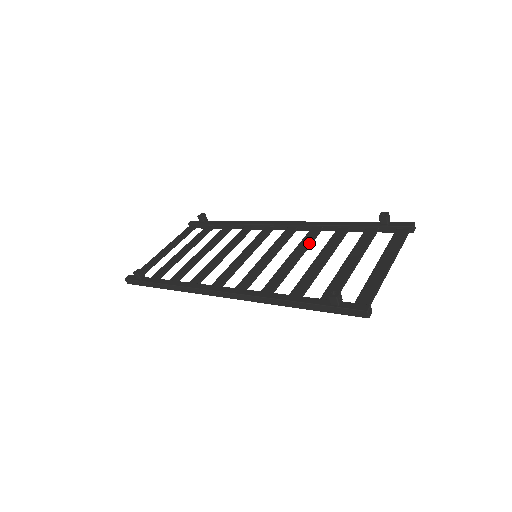
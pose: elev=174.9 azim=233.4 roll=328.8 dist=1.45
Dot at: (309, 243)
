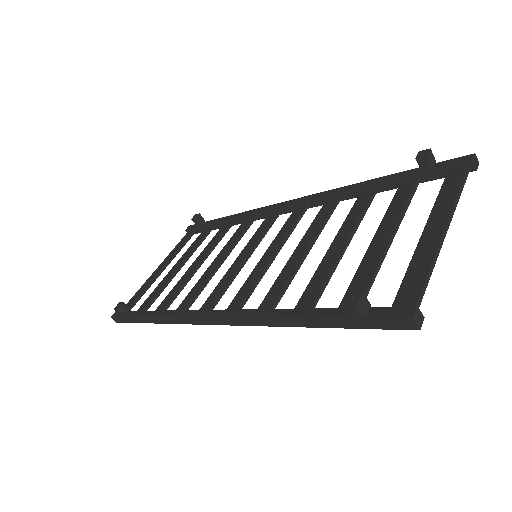
Dot at: (323, 222)
